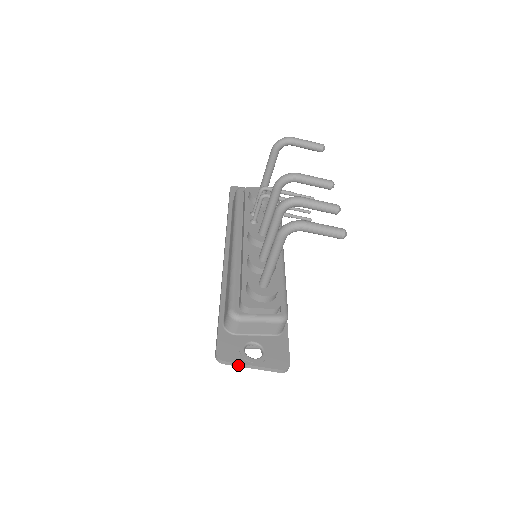
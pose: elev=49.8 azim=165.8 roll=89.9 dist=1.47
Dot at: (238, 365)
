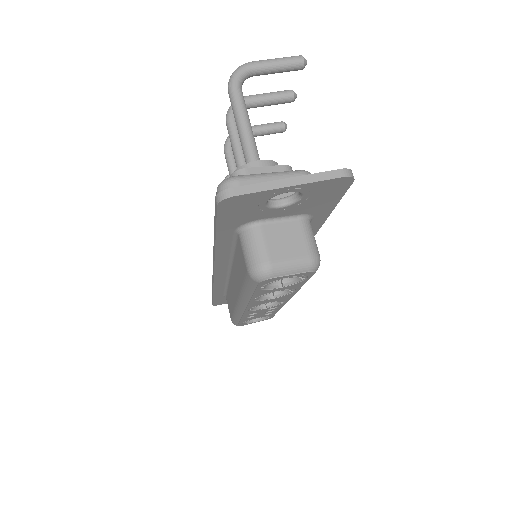
Dot at: (261, 188)
